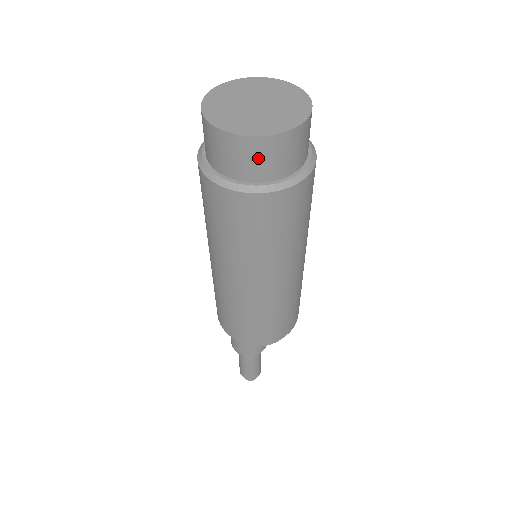
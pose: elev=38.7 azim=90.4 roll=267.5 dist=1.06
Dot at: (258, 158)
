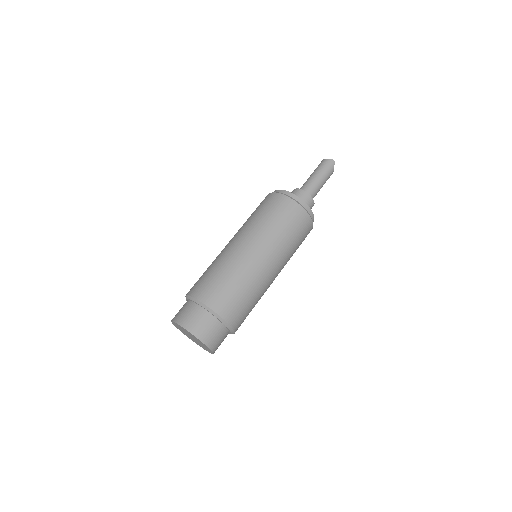
Dot at: occluded
